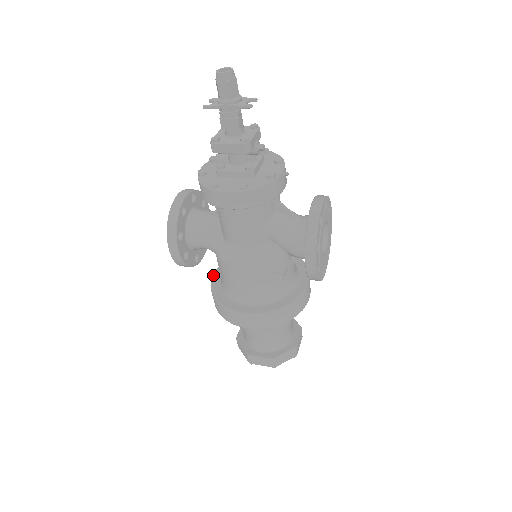
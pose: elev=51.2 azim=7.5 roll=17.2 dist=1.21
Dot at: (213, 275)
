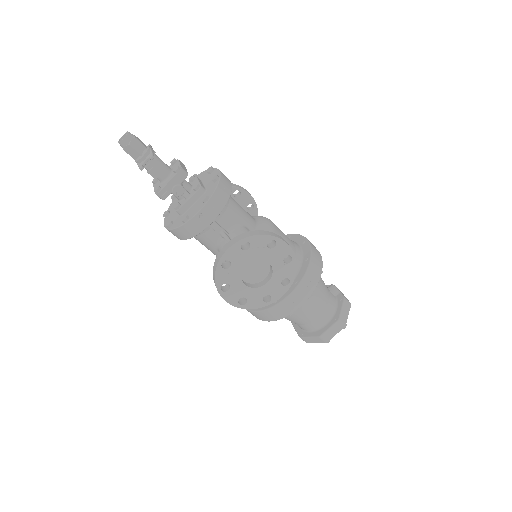
Dot at: occluded
